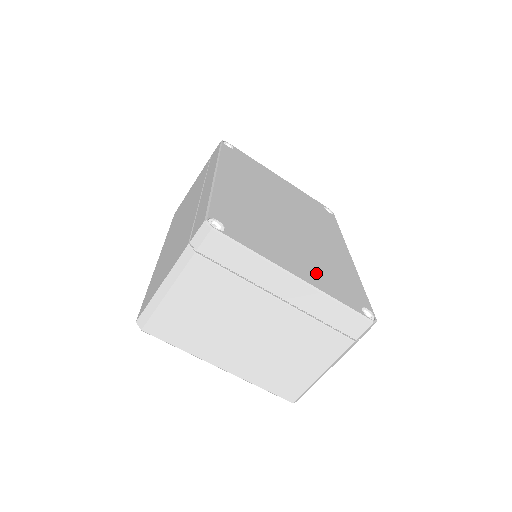
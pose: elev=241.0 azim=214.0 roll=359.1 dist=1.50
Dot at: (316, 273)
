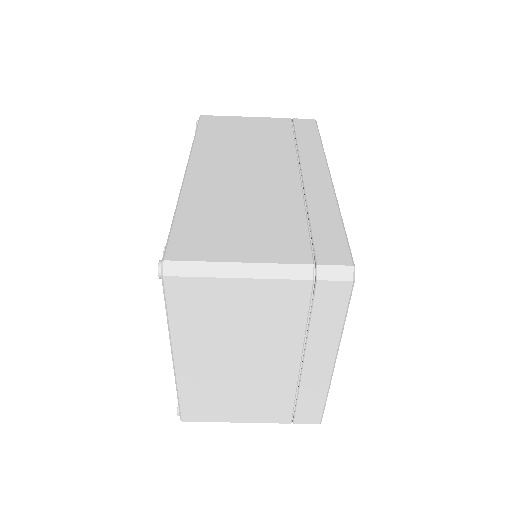
Dot at: occluded
